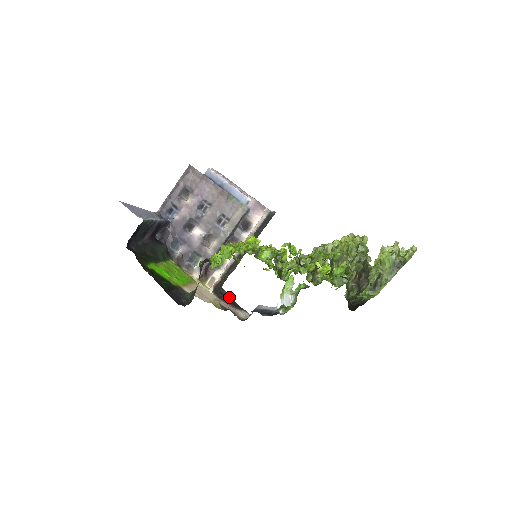
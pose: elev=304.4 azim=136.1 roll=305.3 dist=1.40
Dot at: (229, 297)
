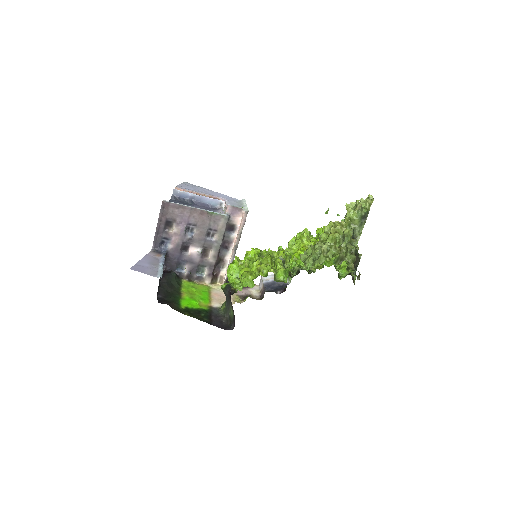
Dot at: occluded
